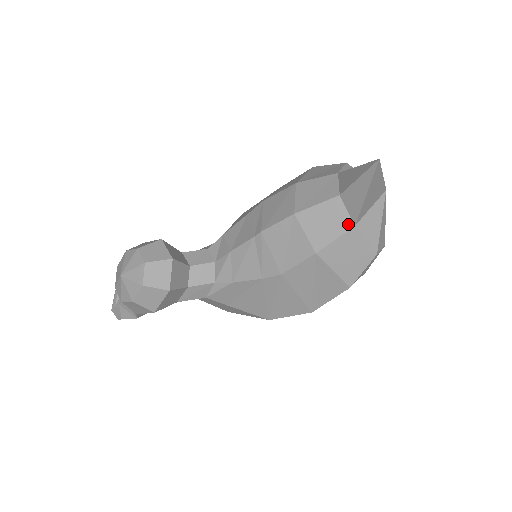
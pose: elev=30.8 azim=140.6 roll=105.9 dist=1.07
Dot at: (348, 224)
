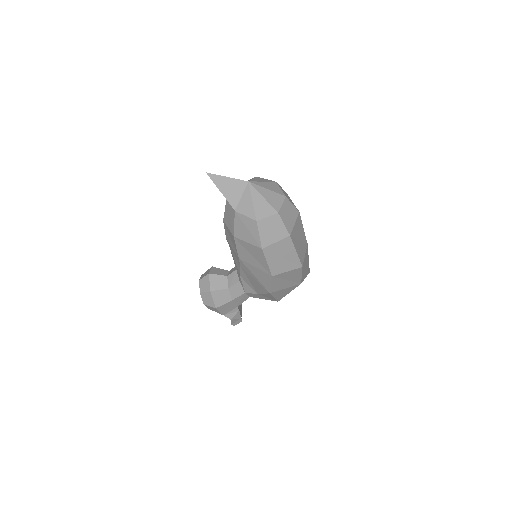
Dot at: (233, 212)
